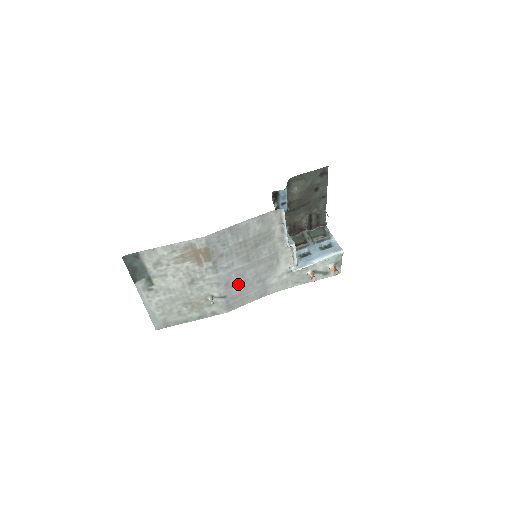
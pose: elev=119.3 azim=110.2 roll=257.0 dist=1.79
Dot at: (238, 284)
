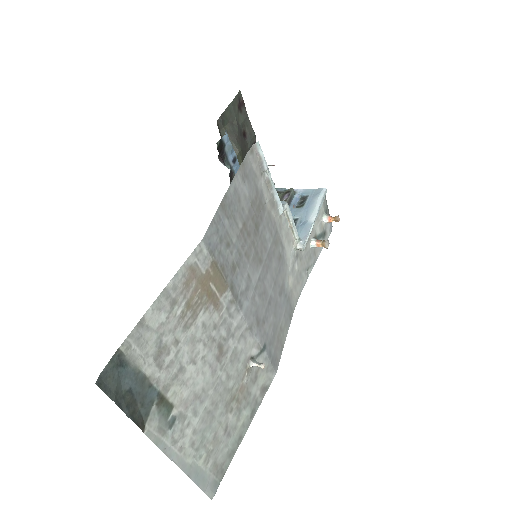
Dot at: (266, 313)
